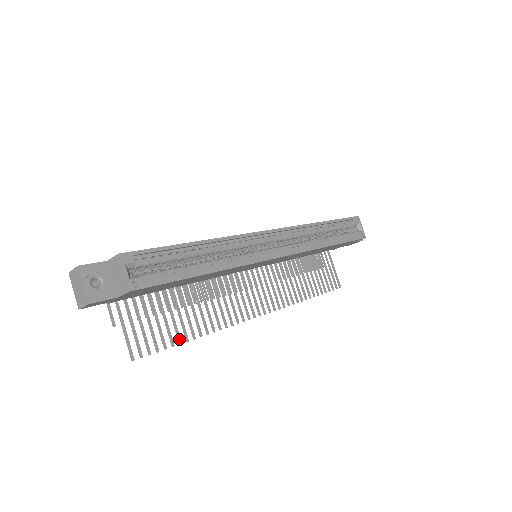
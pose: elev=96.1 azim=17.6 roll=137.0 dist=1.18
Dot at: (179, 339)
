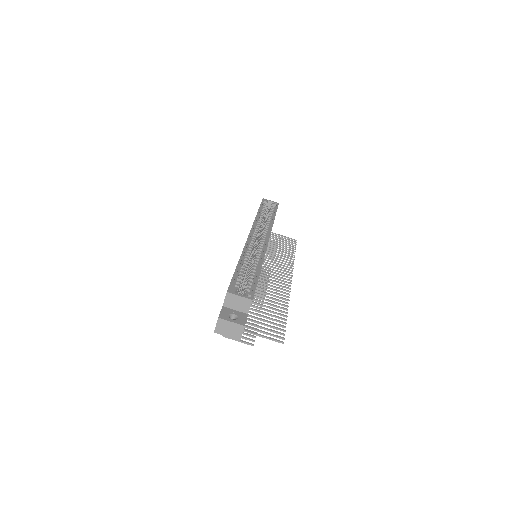
Dot at: (283, 319)
